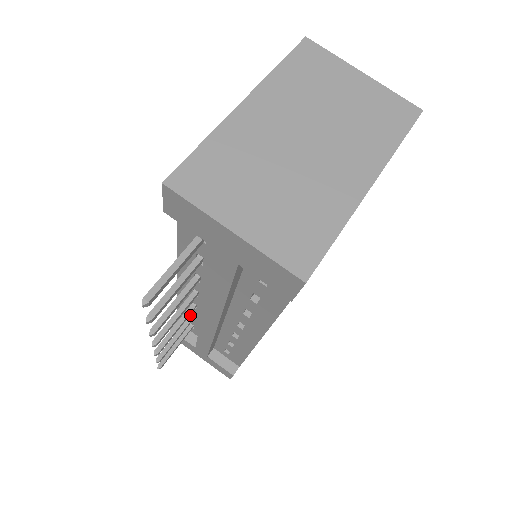
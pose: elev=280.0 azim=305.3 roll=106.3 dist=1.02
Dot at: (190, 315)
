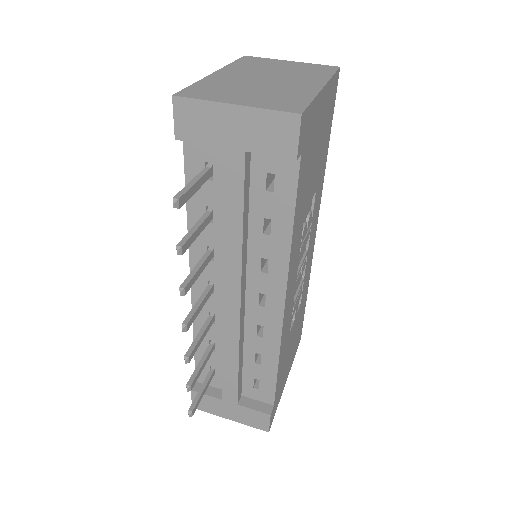
Dot at: (209, 344)
